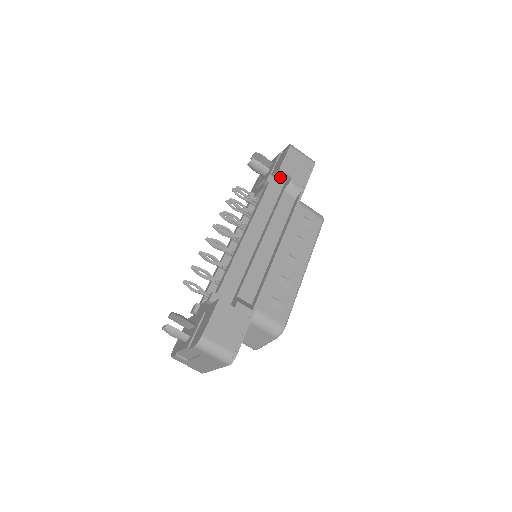
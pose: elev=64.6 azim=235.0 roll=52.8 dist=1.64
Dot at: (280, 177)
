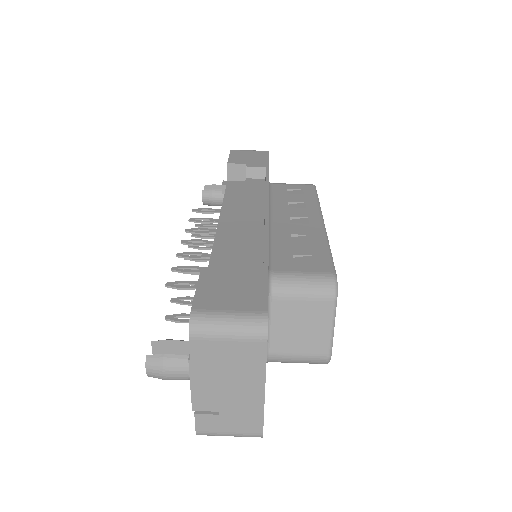
Dot at: (236, 175)
